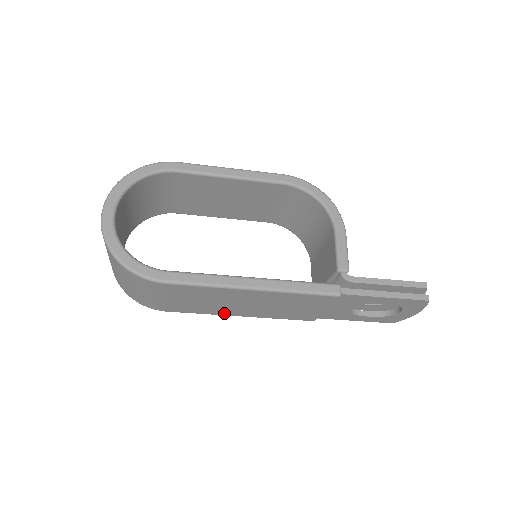
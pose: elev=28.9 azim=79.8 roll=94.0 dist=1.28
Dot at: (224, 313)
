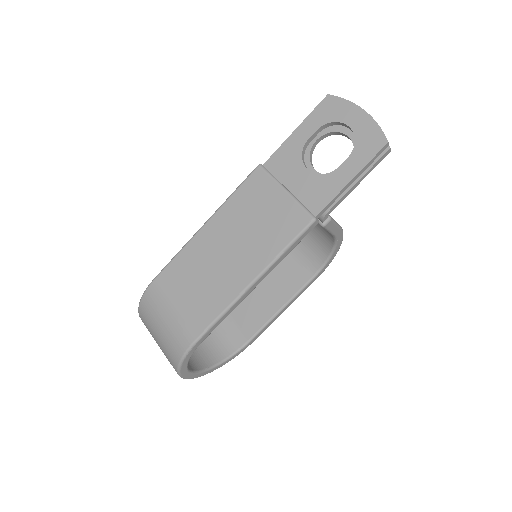
Dot at: (234, 291)
